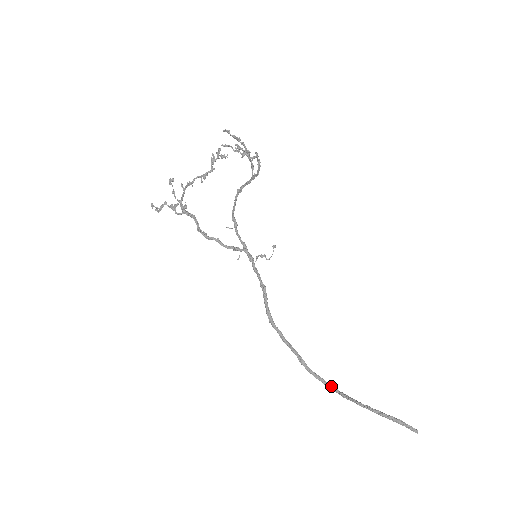
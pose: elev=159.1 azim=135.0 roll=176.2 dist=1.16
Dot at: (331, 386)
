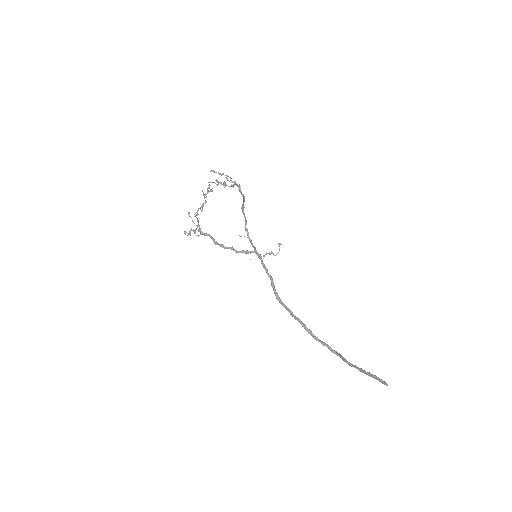
Dot at: (335, 351)
